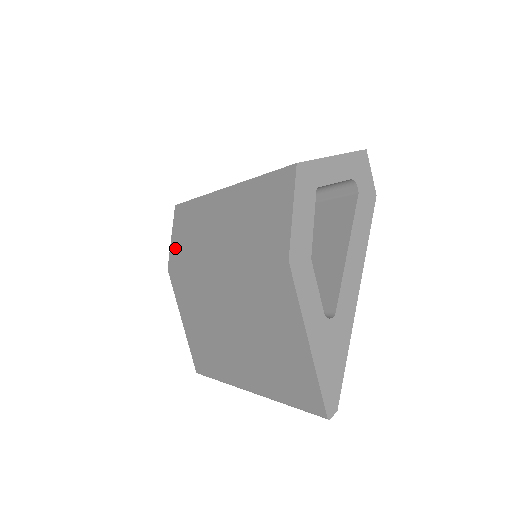
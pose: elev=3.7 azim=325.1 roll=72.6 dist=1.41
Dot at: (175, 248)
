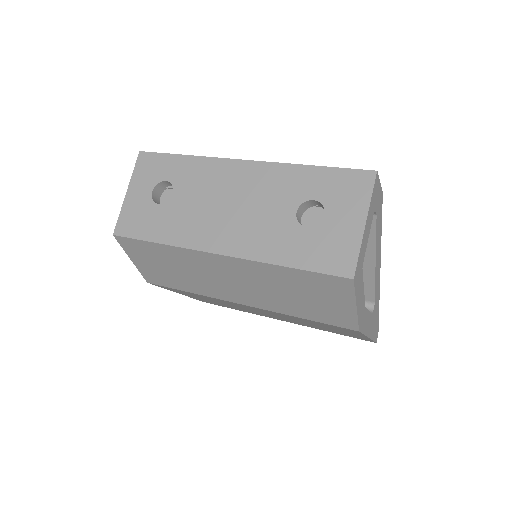
Dot at: (149, 272)
